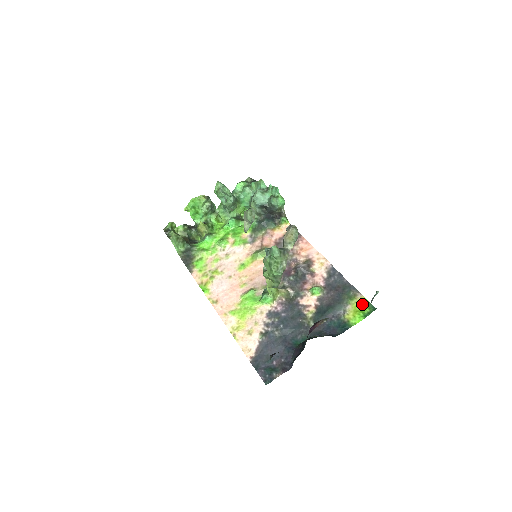
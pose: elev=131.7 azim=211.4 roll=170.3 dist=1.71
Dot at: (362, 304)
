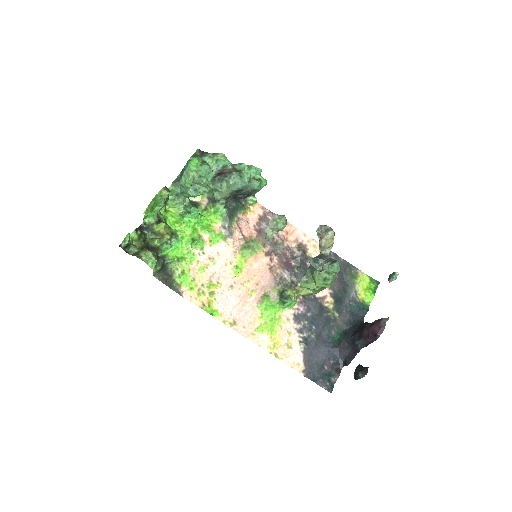
Dot at: (366, 281)
